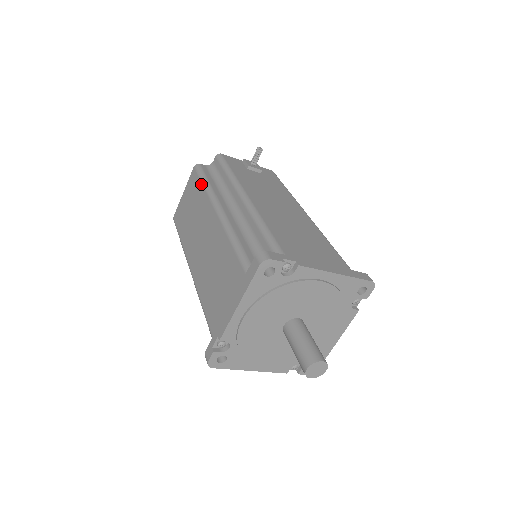
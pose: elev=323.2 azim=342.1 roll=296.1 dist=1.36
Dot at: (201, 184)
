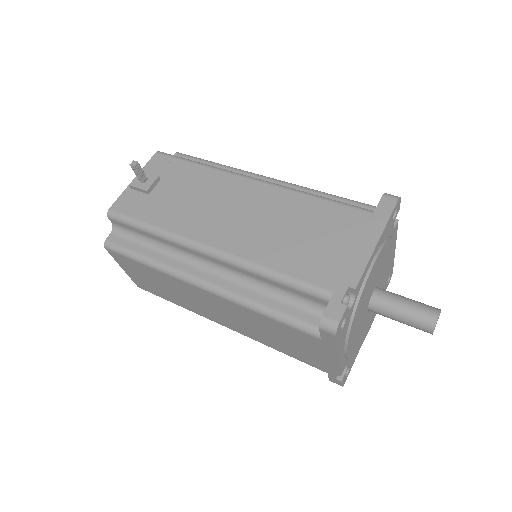
Dot at: (142, 265)
